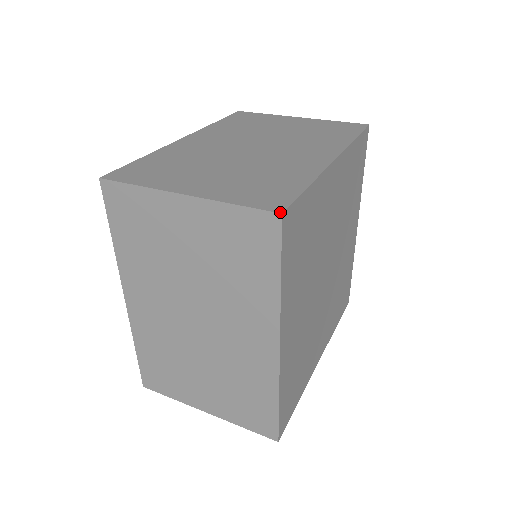
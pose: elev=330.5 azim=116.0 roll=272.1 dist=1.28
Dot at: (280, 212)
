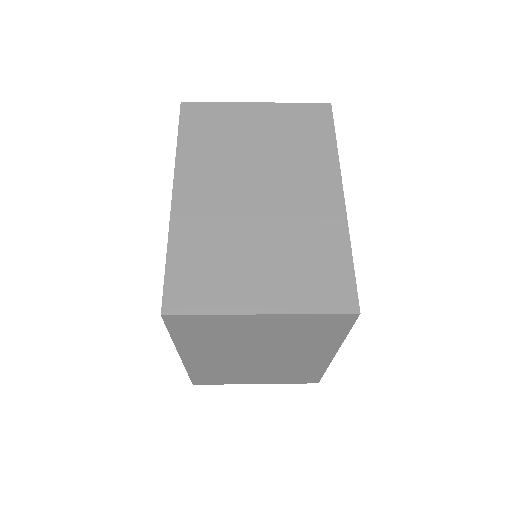
Dot at: (358, 312)
